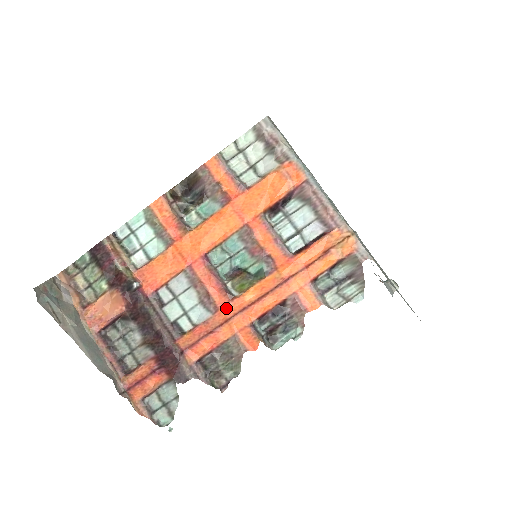
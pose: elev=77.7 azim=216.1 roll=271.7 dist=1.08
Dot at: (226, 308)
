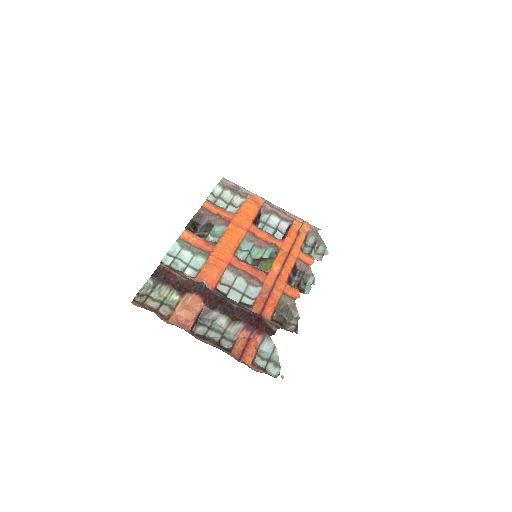
Dot at: (267, 280)
